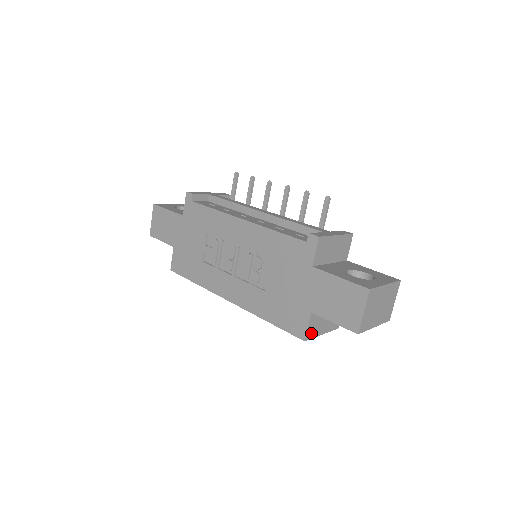
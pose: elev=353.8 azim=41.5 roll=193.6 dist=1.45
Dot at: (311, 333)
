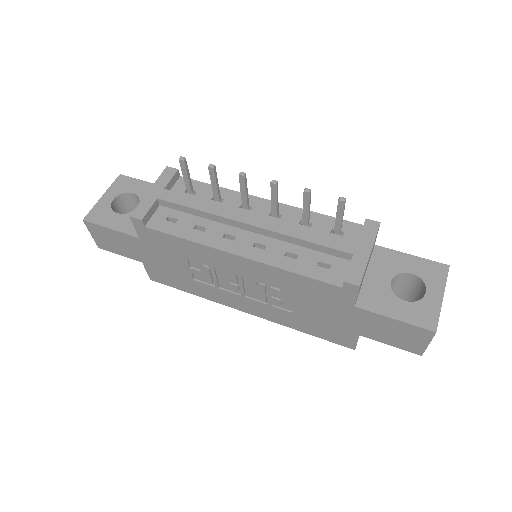
Dot at: occluded
